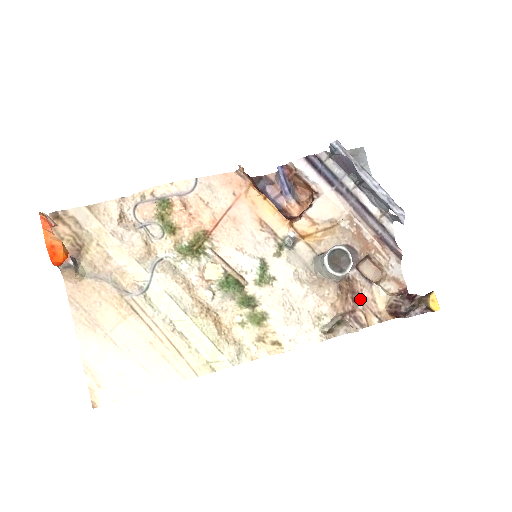
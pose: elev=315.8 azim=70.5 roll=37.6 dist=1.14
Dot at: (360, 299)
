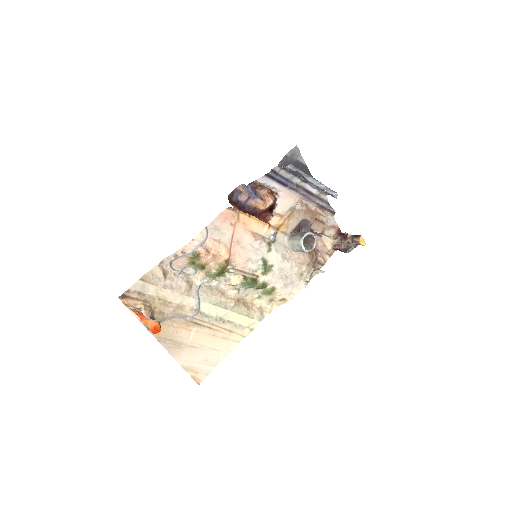
Dot at: (318, 249)
